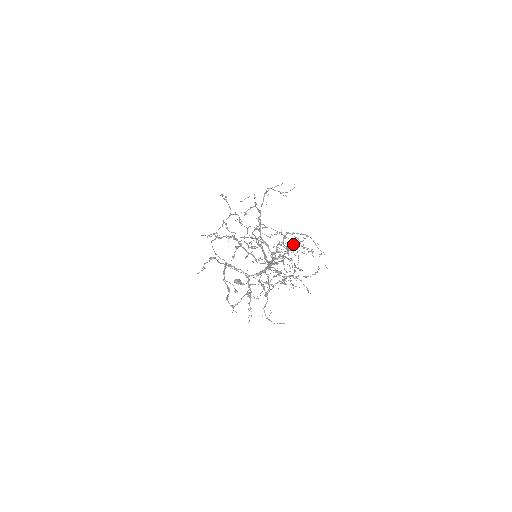
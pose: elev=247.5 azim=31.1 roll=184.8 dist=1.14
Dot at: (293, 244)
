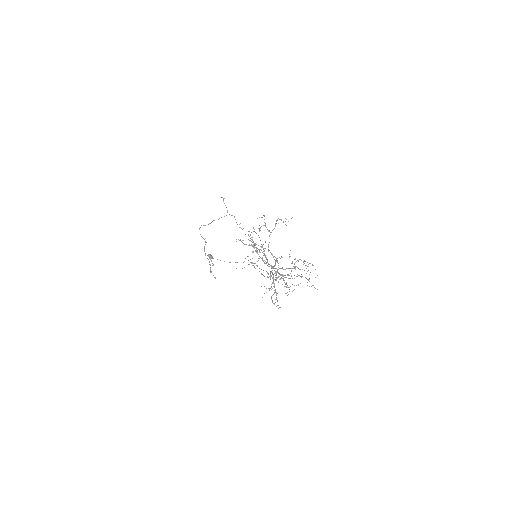
Dot at: occluded
